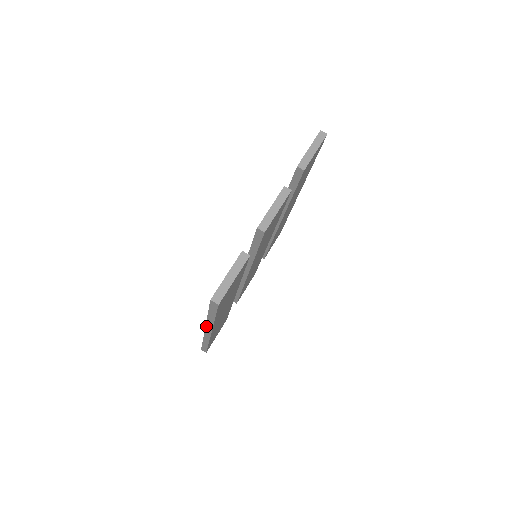
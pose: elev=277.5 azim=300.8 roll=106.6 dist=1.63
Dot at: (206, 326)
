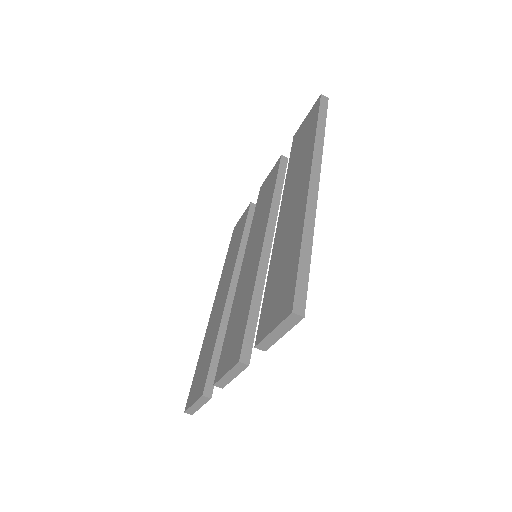
Dot at: occluded
